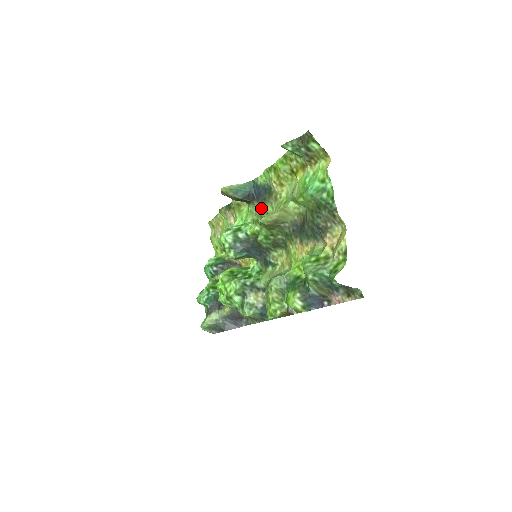
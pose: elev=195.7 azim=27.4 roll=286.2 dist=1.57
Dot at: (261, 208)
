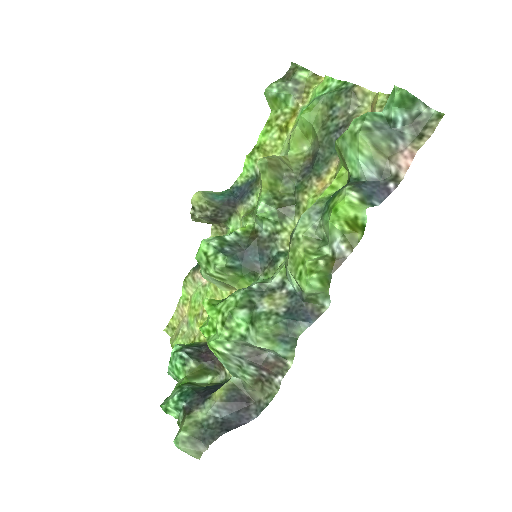
Dot at: (248, 206)
